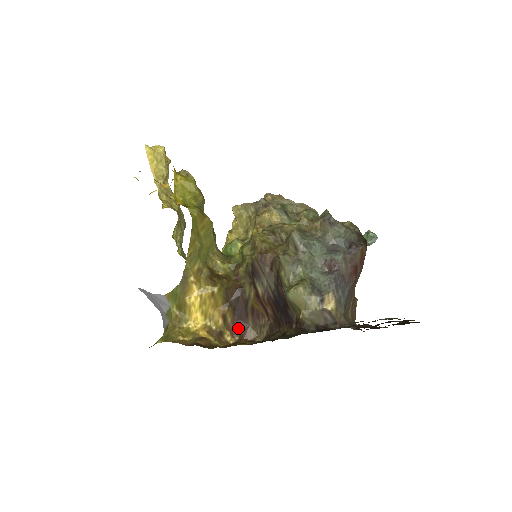
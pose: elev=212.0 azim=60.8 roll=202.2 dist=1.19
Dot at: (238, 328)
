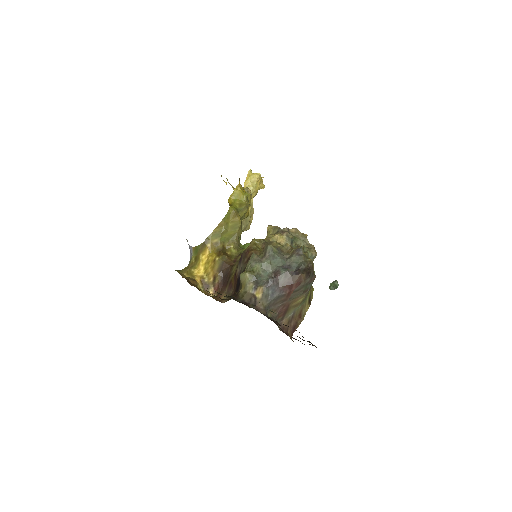
Dot at: (219, 290)
